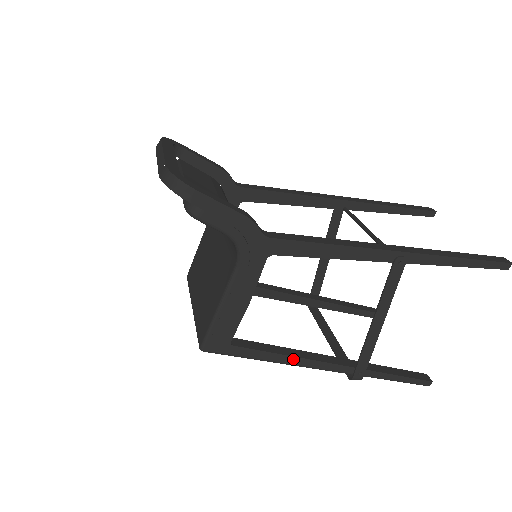
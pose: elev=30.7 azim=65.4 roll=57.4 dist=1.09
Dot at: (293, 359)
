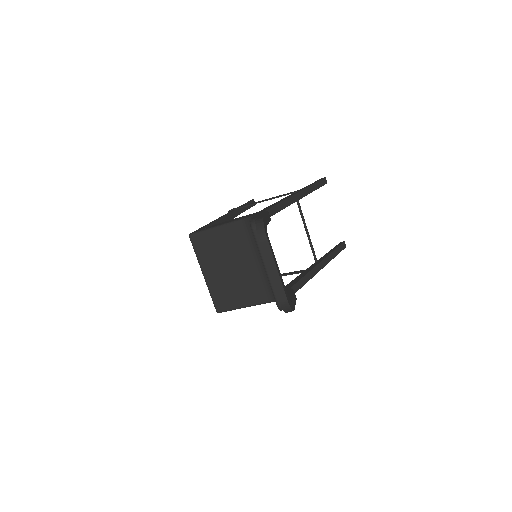
Dot at: occluded
